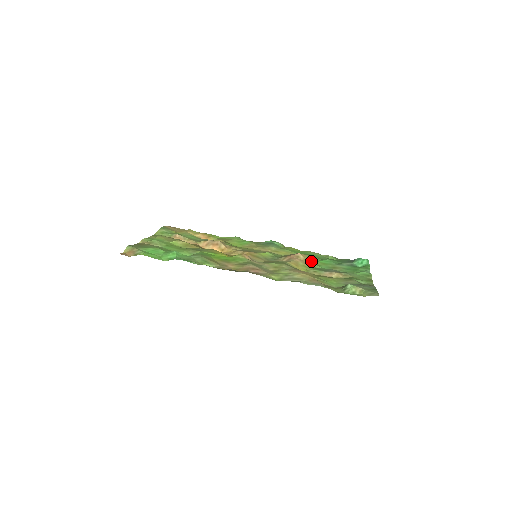
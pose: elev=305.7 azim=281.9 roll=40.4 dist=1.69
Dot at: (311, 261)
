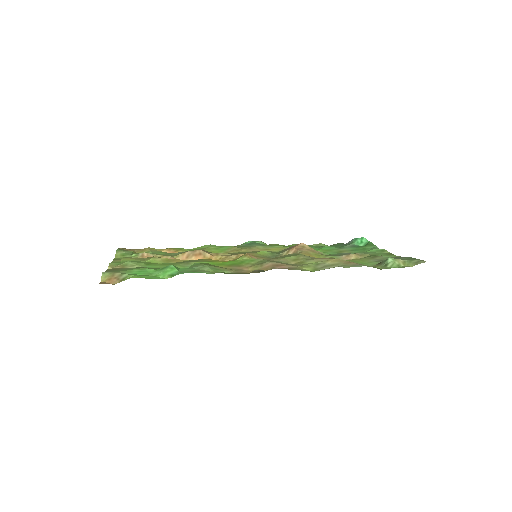
Dot at: occluded
